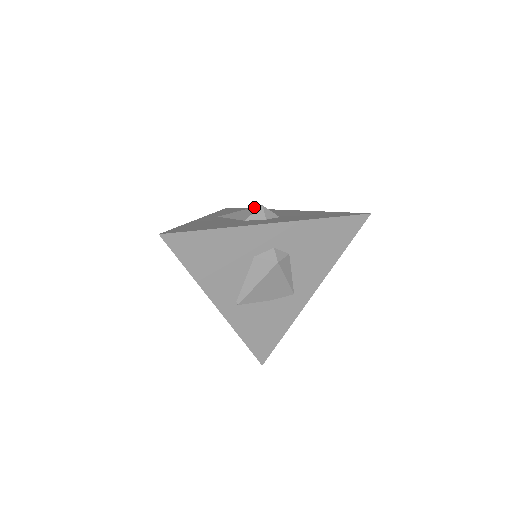
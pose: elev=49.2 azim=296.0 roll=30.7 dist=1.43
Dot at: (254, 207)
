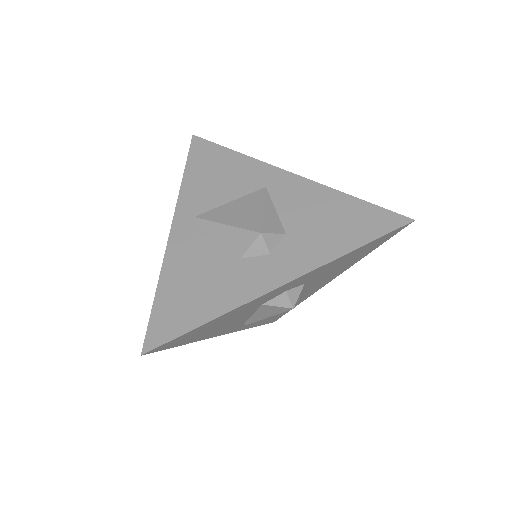
Dot at: (249, 231)
